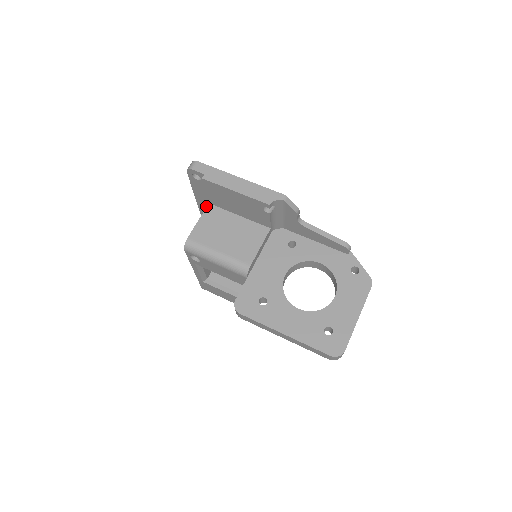
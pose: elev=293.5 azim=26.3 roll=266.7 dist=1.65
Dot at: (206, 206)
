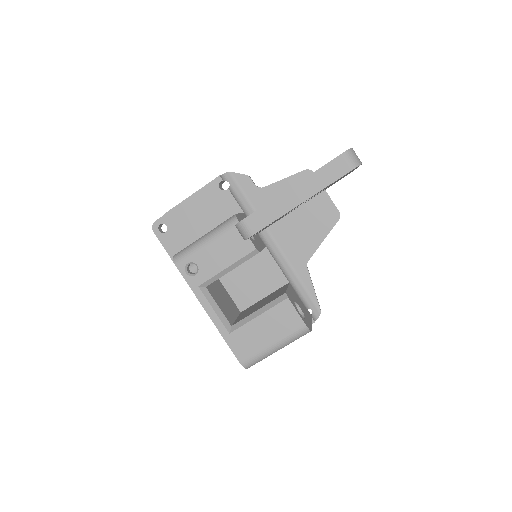
Dot at: occluded
